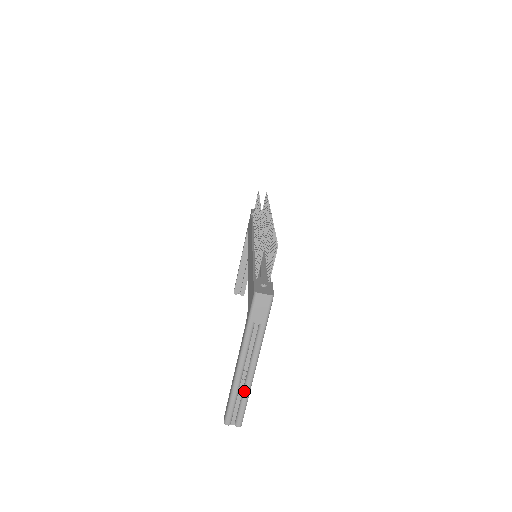
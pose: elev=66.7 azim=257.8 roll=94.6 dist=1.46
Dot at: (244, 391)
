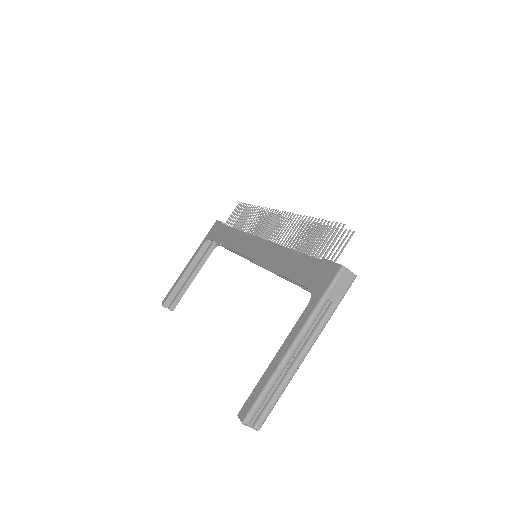
Dot at: (283, 382)
